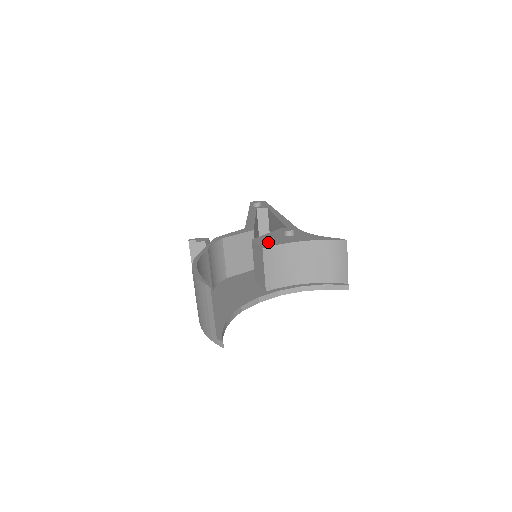
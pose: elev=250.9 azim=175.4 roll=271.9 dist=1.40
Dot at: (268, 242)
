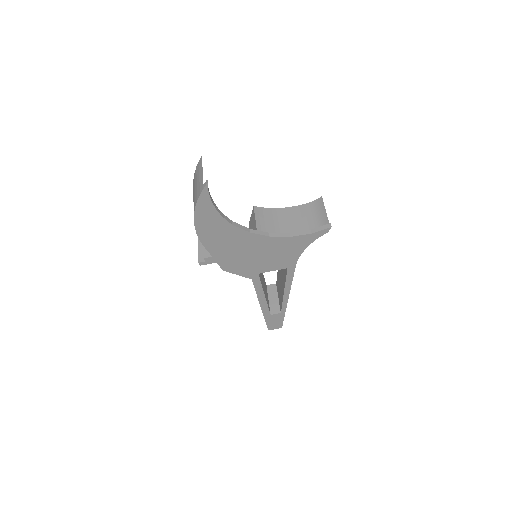
Dot at: occluded
